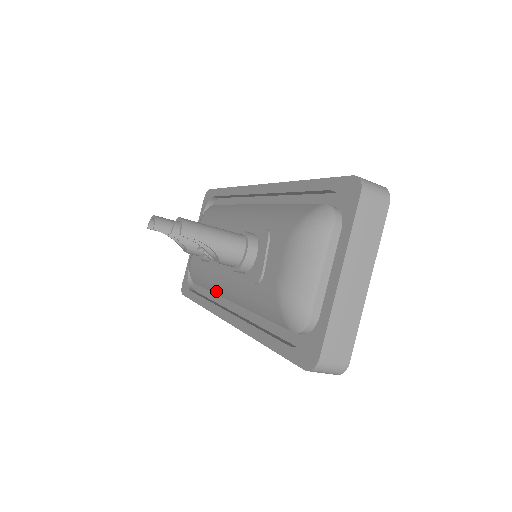
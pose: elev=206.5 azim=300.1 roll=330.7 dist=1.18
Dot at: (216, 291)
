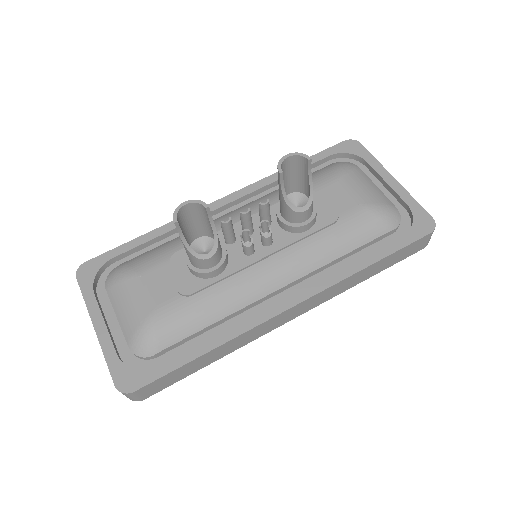
Dot at: (245, 301)
